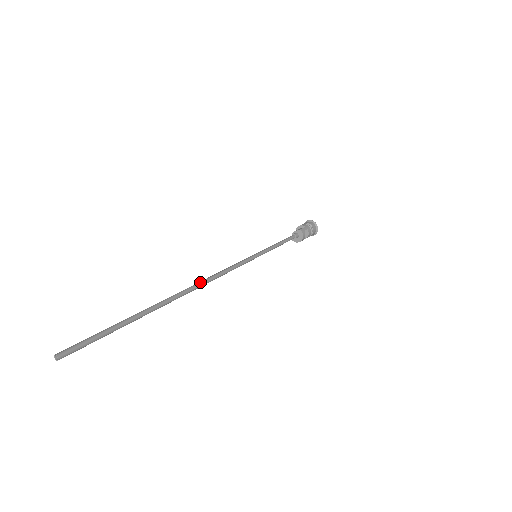
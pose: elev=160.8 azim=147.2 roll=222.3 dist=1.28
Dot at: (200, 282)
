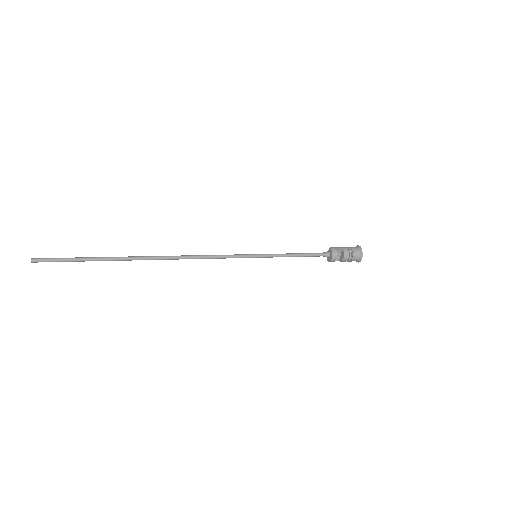
Dot at: occluded
